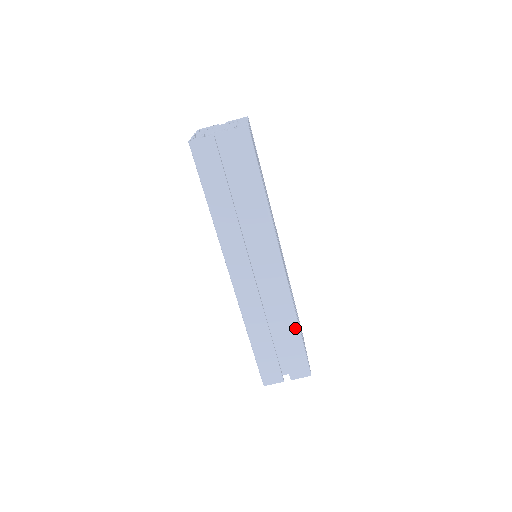
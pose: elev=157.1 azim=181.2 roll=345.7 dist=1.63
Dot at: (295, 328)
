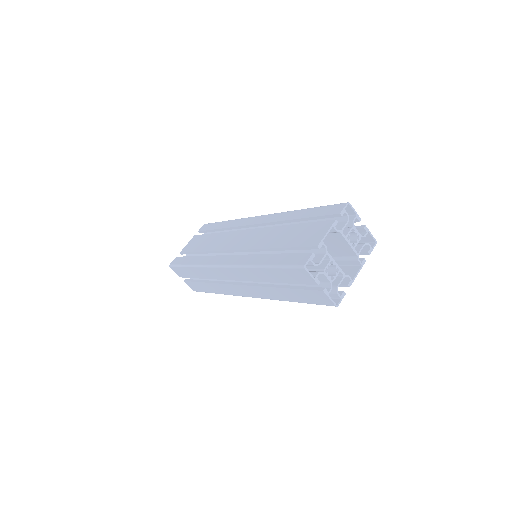
Dot at: (216, 292)
